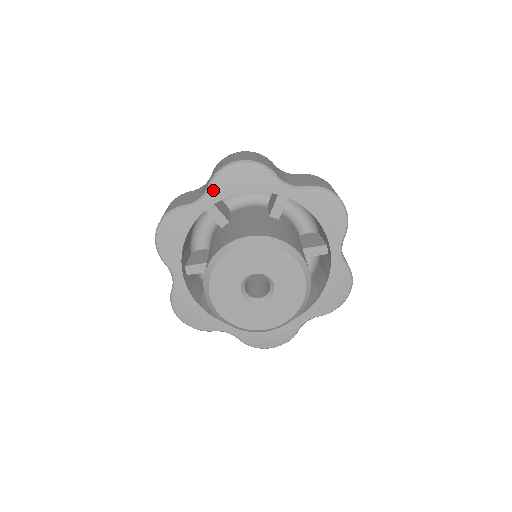
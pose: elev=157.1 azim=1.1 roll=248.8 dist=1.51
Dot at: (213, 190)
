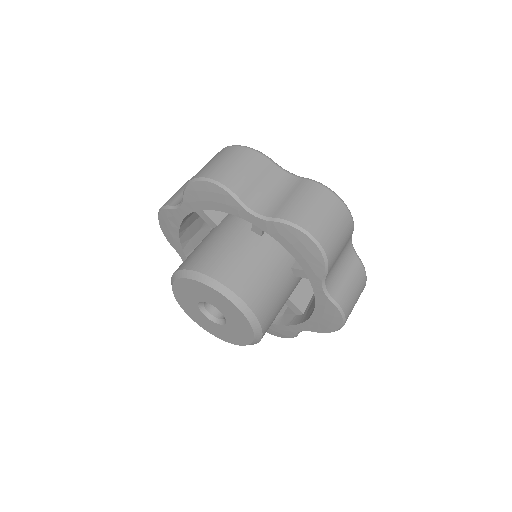
Dot at: (187, 200)
